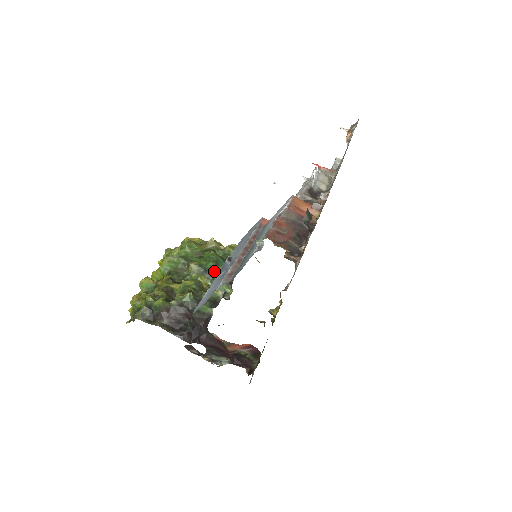
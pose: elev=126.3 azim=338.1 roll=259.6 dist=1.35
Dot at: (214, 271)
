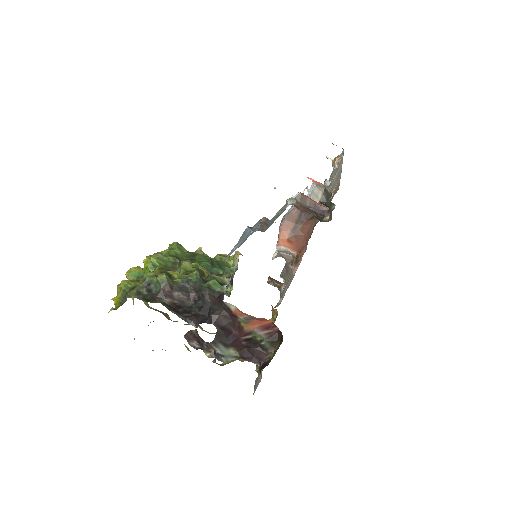
Dot at: (209, 271)
